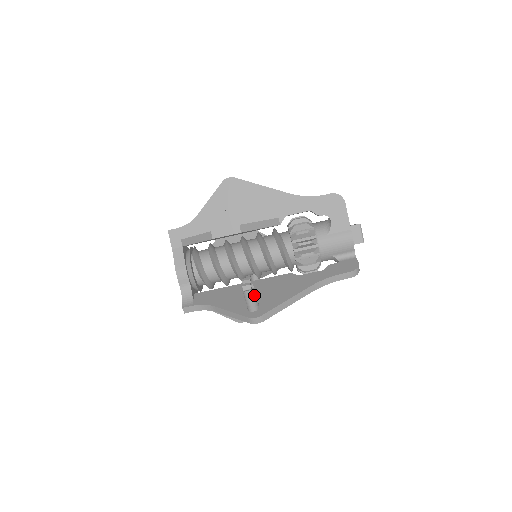
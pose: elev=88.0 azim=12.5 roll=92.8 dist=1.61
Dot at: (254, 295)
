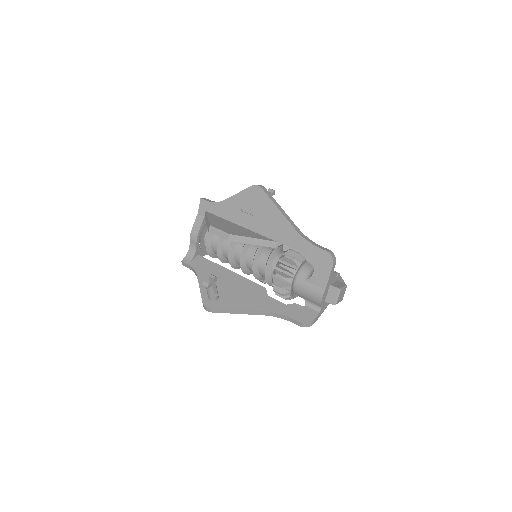
Dot at: (212, 291)
